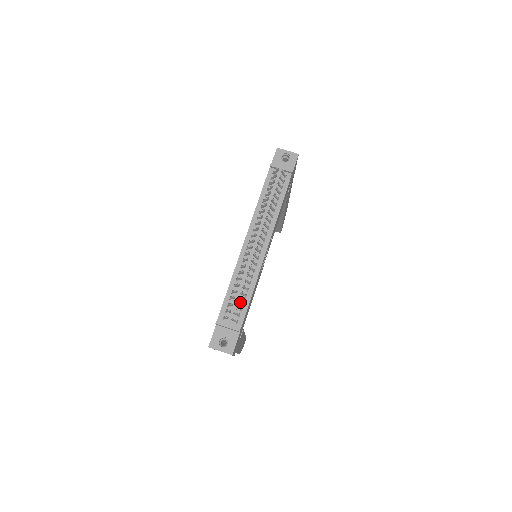
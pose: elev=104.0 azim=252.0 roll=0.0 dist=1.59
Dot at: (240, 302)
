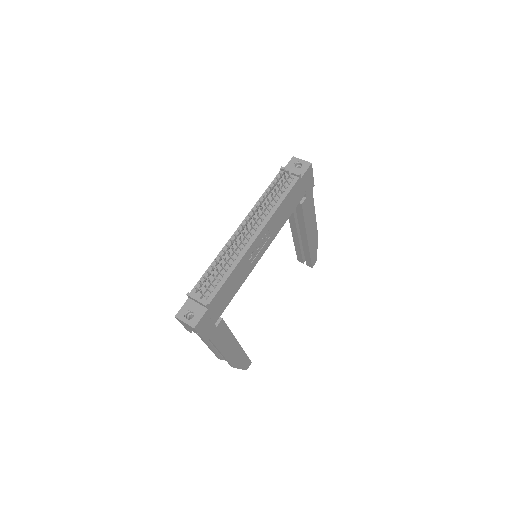
Dot at: (216, 280)
